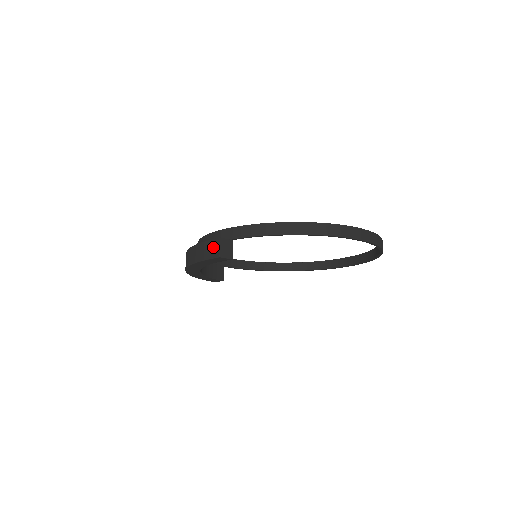
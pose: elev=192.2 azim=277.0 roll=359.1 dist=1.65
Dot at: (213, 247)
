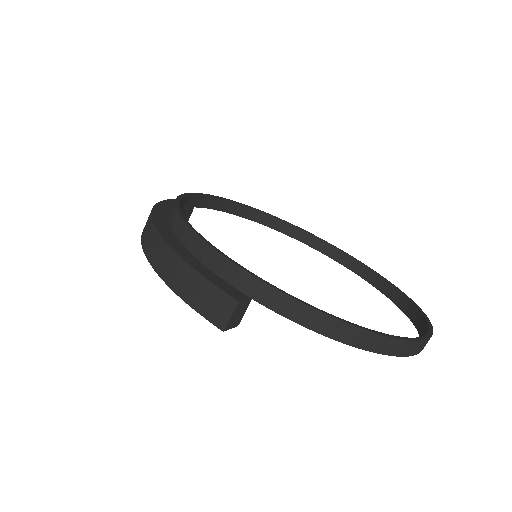
Dot at: (218, 305)
